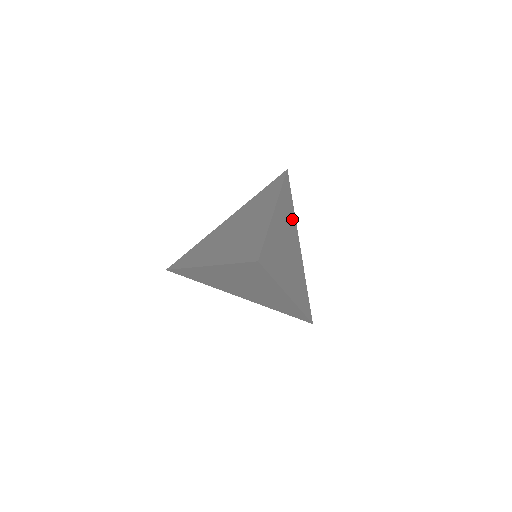
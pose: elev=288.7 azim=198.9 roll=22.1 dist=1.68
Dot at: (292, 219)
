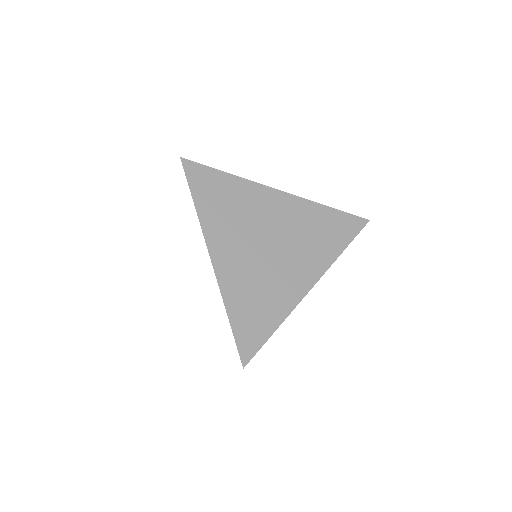
Dot at: occluded
